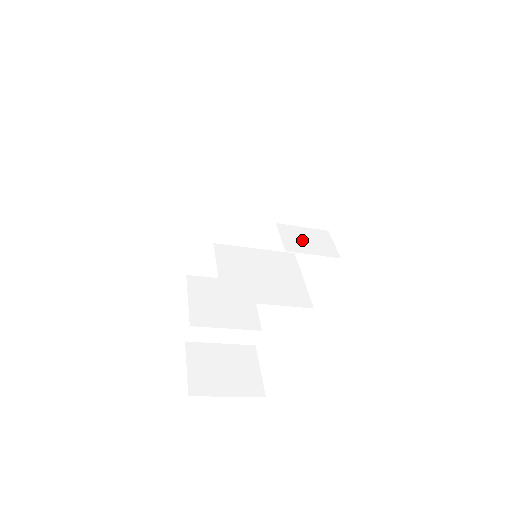
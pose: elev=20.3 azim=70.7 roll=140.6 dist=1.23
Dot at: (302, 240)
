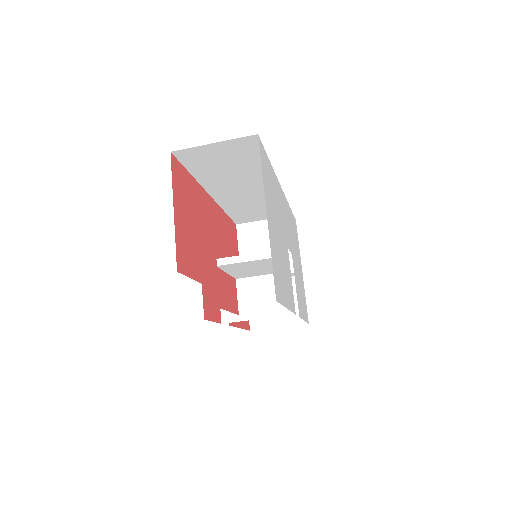
Dot at: (256, 295)
